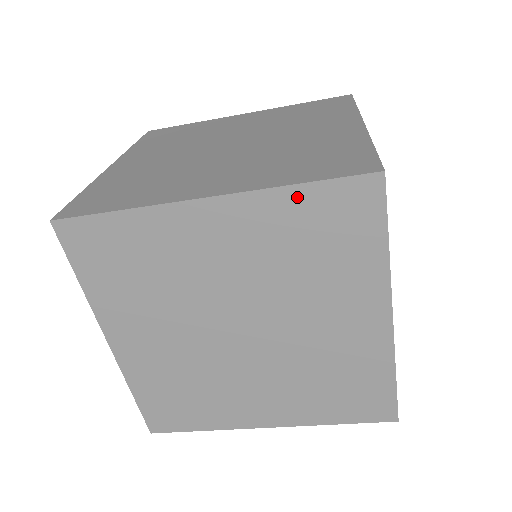
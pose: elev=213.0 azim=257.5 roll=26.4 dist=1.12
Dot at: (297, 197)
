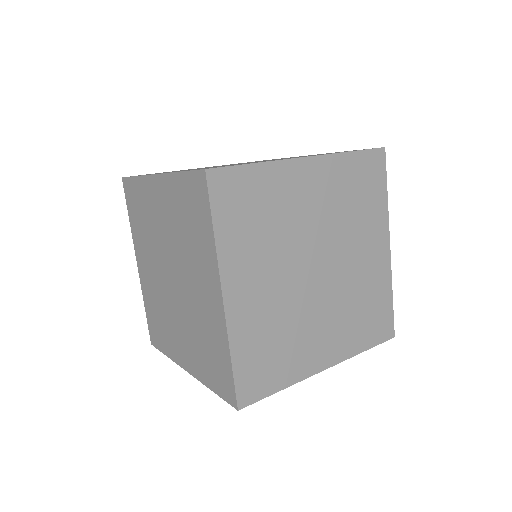
Dot at: occluded
